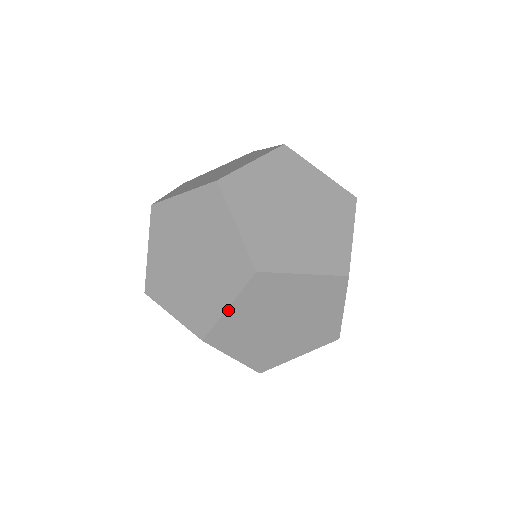
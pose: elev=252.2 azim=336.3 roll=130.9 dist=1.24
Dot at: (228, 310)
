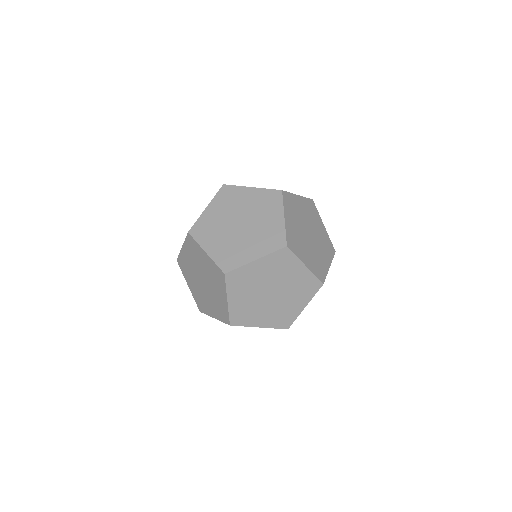
Dot at: occluded
